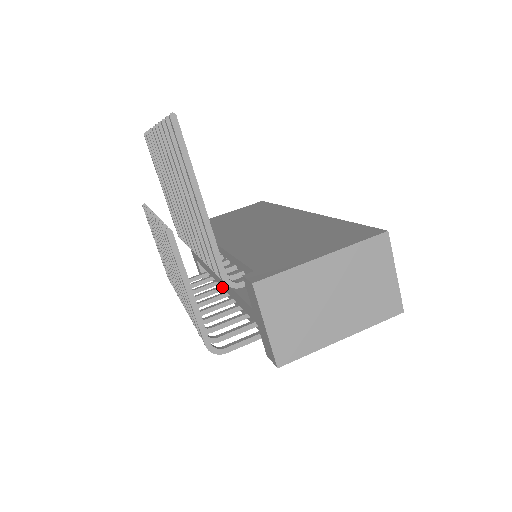
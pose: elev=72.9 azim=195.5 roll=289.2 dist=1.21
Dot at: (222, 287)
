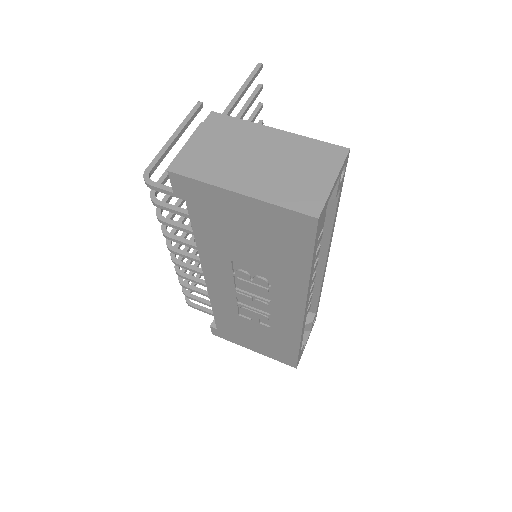
Dot at: occluded
